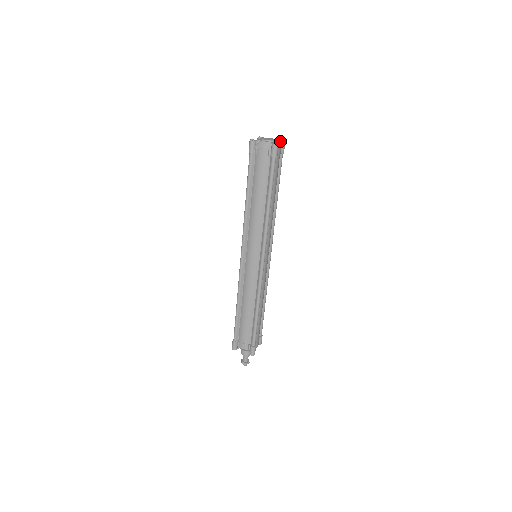
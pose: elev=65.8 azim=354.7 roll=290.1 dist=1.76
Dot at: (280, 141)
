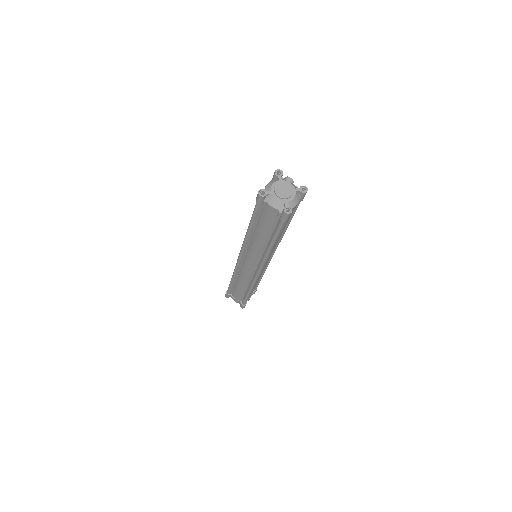
Dot at: (300, 191)
